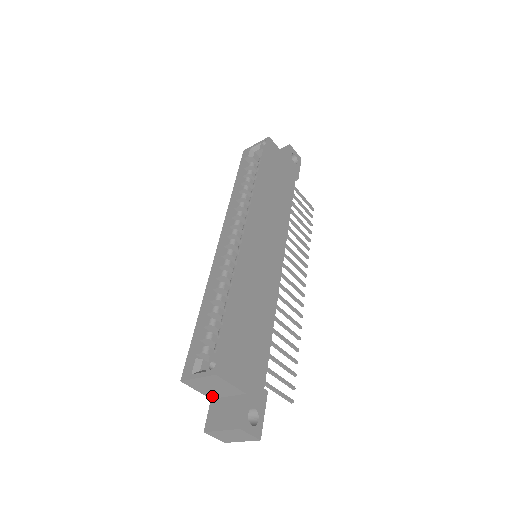
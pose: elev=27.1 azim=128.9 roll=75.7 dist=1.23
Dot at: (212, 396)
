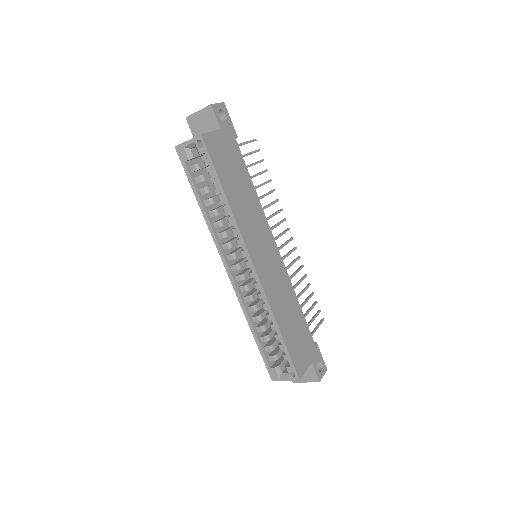
Dot at: occluded
